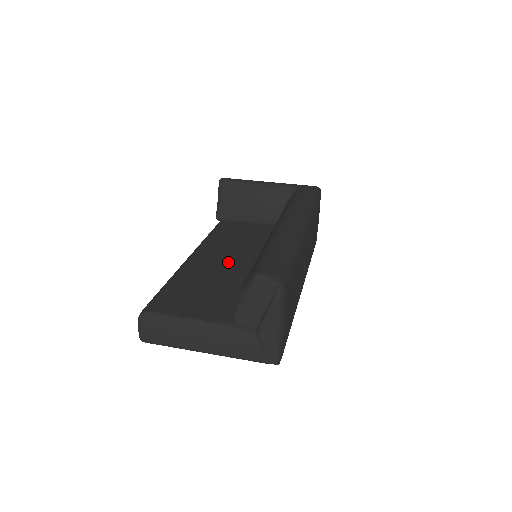
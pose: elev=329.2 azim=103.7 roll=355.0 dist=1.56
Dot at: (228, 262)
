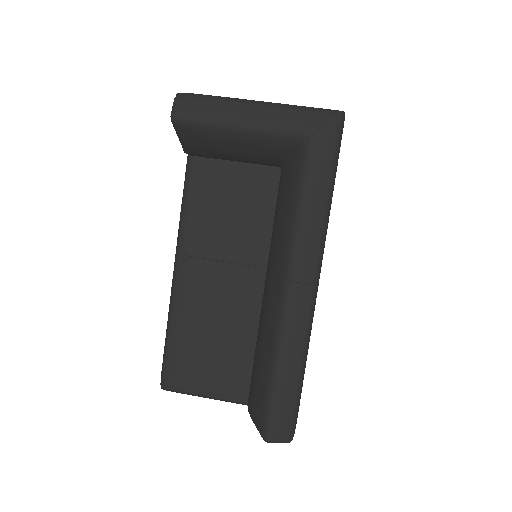
Dot at: (225, 280)
